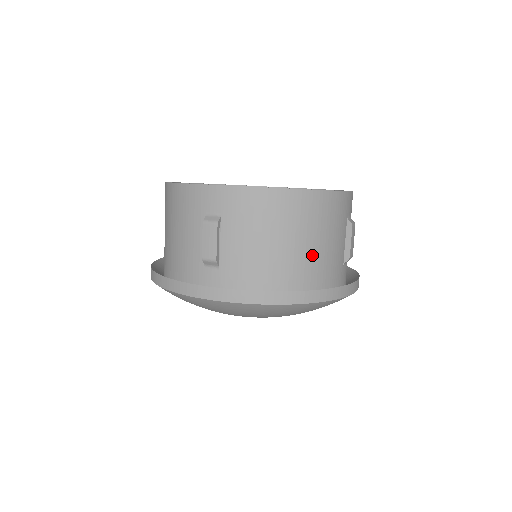
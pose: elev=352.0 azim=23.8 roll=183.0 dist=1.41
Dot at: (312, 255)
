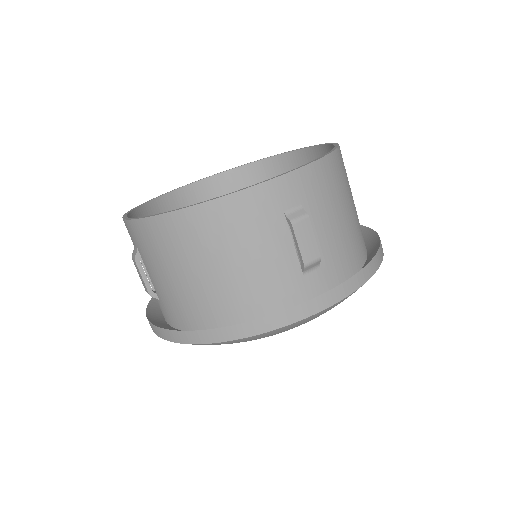
Dot at: (356, 211)
